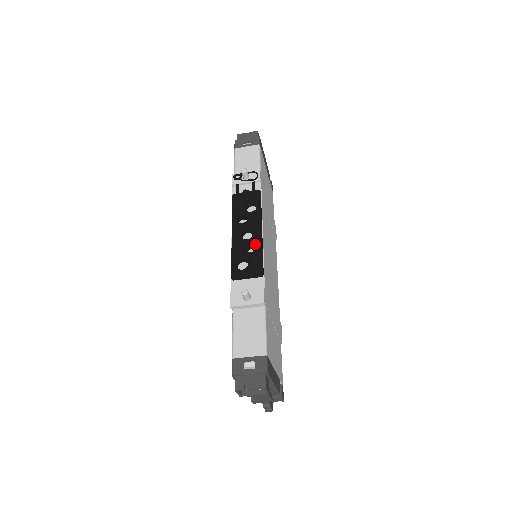
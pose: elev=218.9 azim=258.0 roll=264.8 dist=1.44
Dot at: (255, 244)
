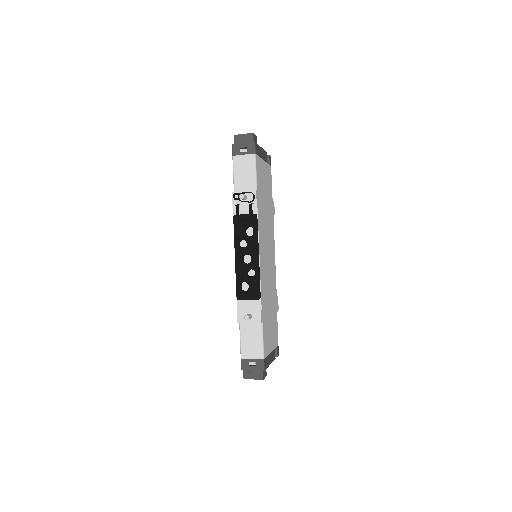
Dot at: (254, 270)
